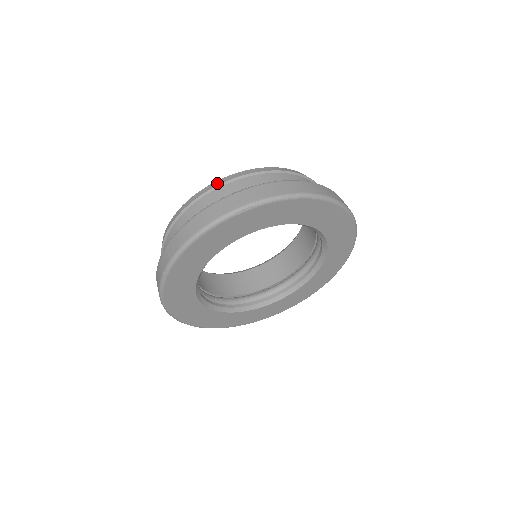
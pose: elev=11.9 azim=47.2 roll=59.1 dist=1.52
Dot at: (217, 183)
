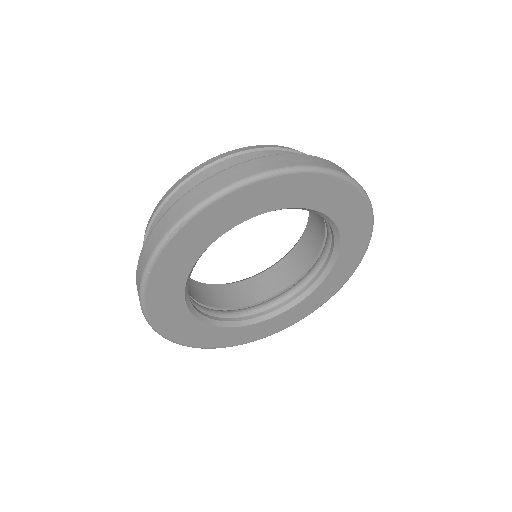
Dot at: (160, 203)
